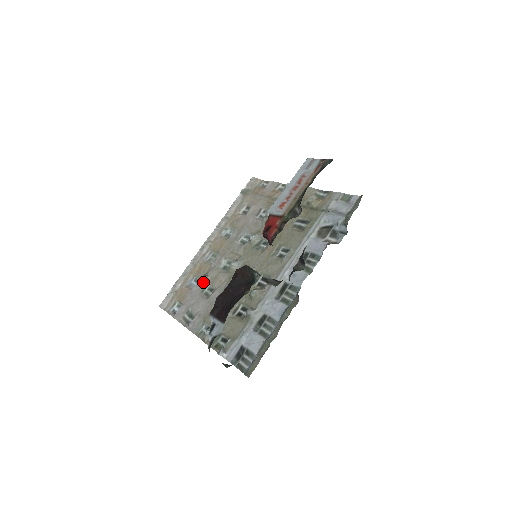
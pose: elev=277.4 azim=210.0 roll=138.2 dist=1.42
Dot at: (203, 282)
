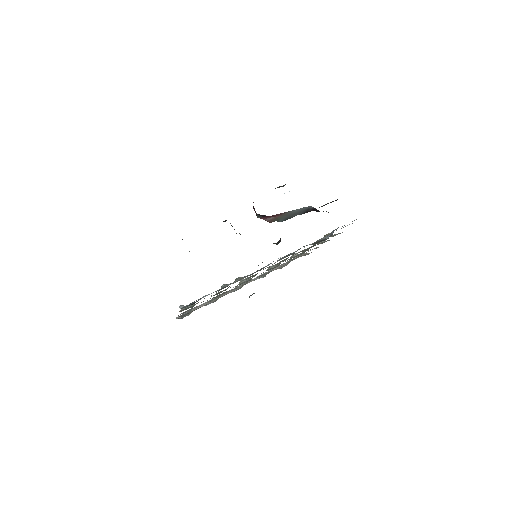
Dot at: (216, 297)
